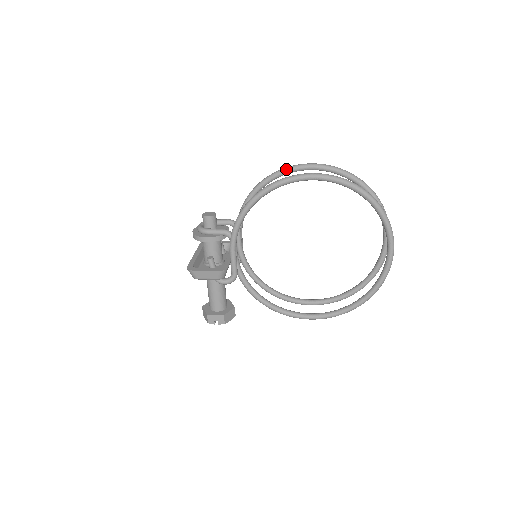
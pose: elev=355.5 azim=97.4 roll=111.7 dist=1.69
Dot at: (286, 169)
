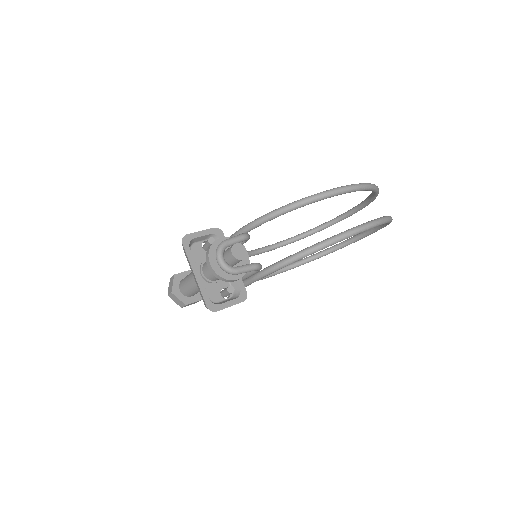
Dot at: (332, 195)
